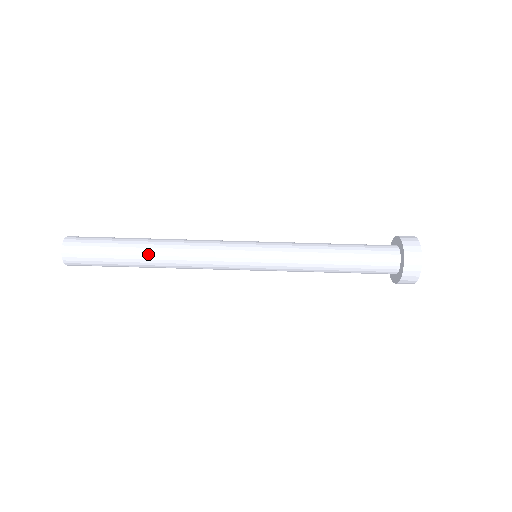
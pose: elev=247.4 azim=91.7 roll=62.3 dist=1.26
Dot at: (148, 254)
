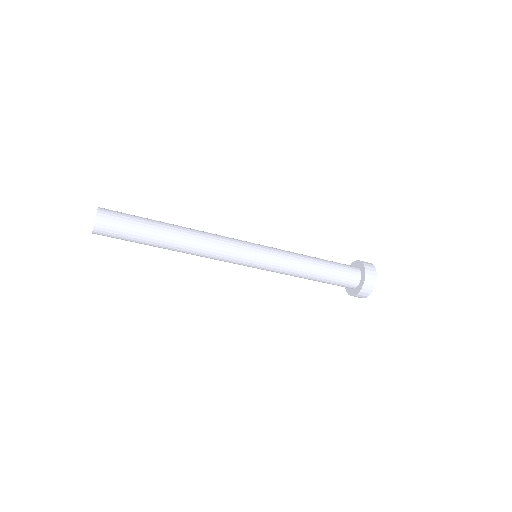
Dot at: (173, 238)
